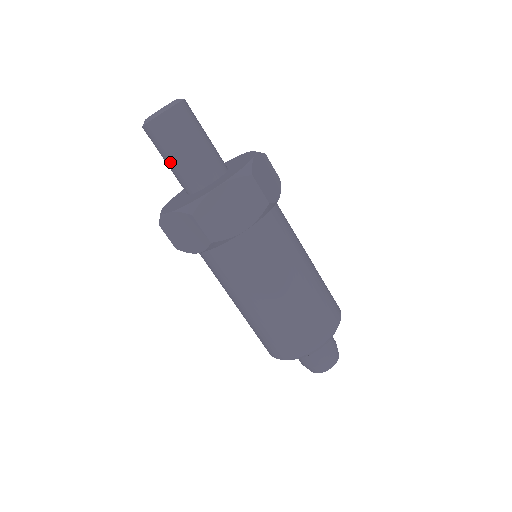
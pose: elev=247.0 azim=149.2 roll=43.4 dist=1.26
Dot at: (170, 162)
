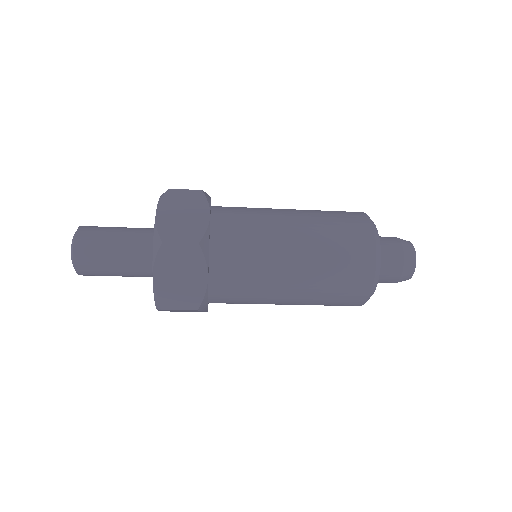
Dot at: occluded
